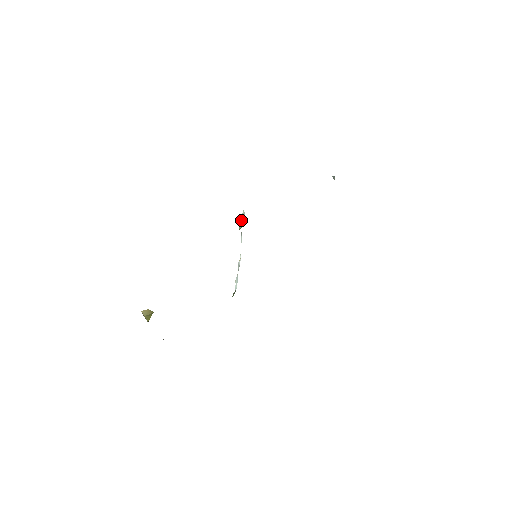
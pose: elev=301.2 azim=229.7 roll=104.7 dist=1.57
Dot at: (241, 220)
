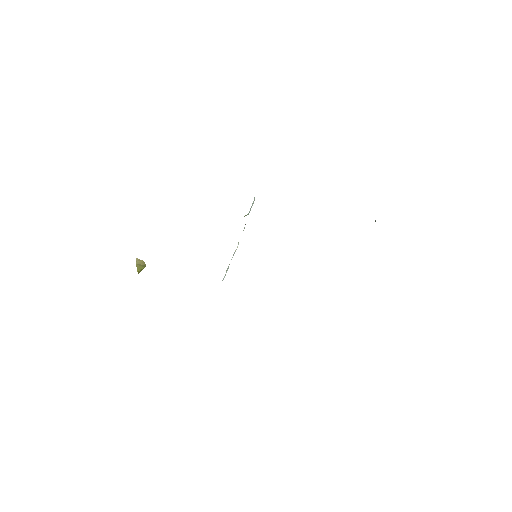
Dot at: occluded
